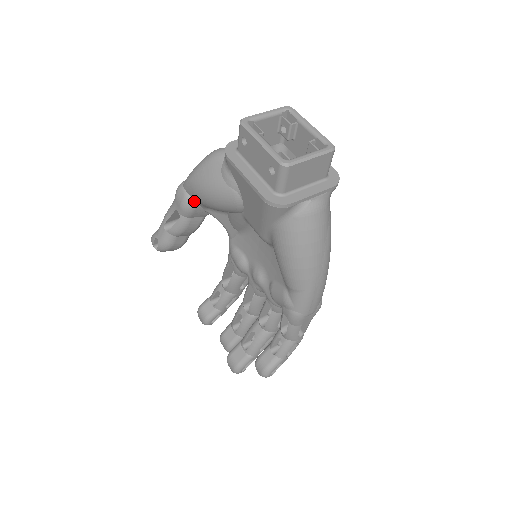
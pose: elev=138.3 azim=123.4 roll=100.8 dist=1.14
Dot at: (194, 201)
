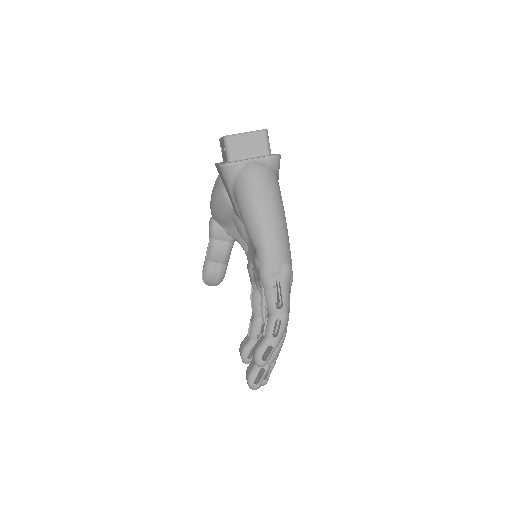
Dot at: (216, 222)
